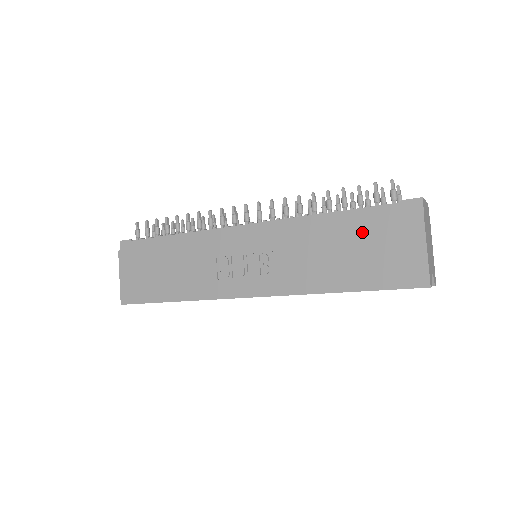
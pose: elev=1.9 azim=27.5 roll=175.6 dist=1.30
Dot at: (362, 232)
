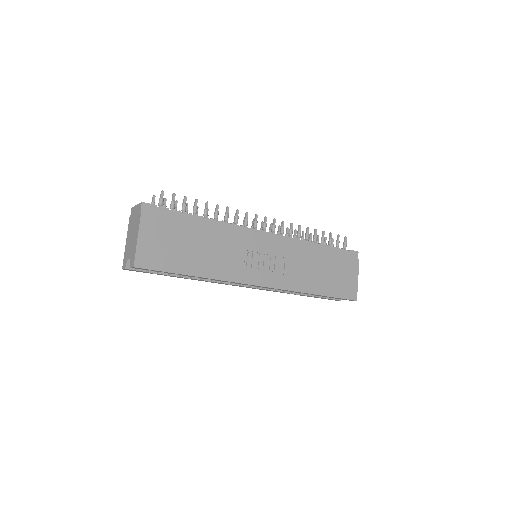
Dot at: (333, 261)
